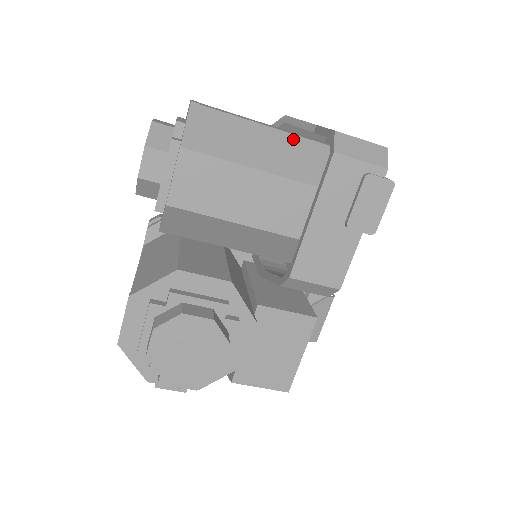
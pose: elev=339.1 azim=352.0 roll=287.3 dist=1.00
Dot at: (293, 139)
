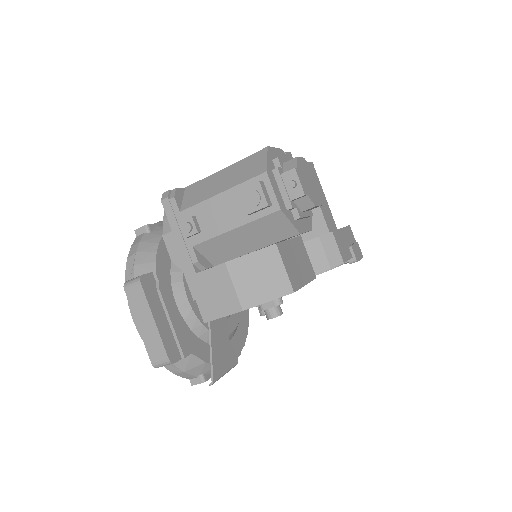
Dot at: occluded
